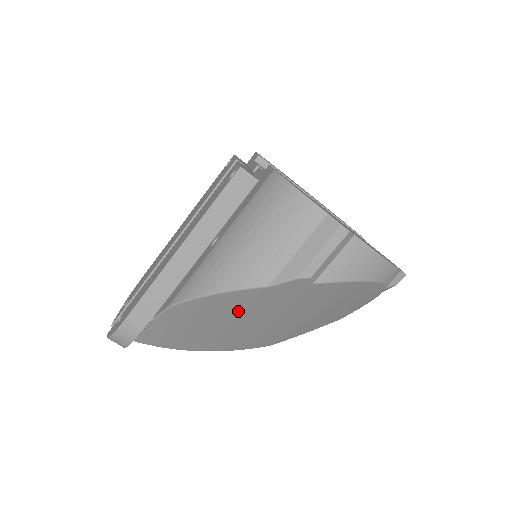
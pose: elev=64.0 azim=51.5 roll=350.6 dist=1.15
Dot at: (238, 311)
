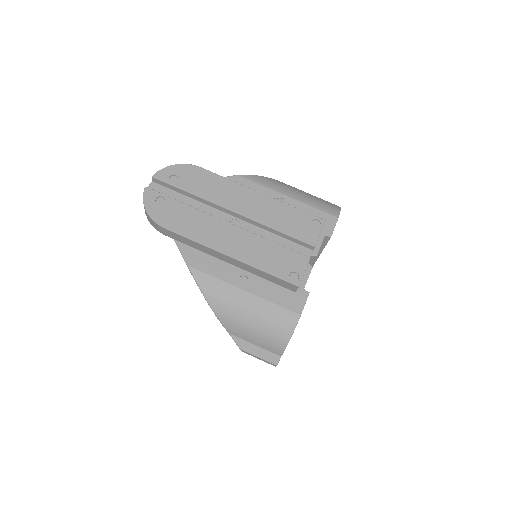
Dot at: occluded
